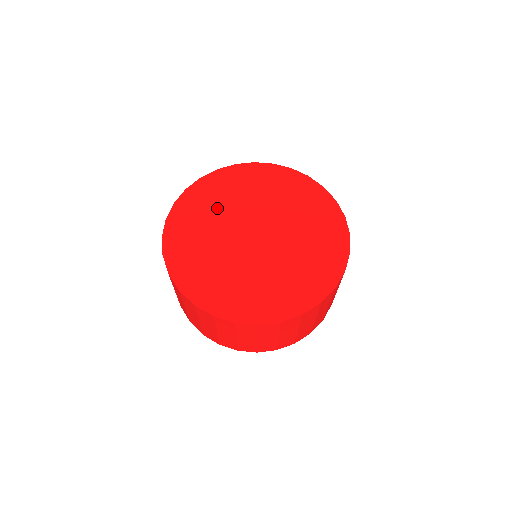
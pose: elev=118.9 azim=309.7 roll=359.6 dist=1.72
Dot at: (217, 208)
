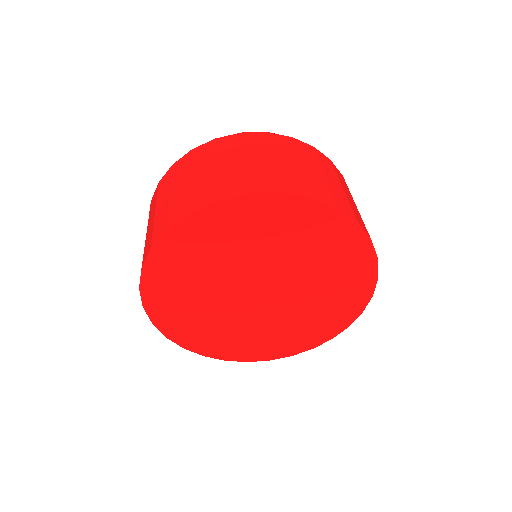
Dot at: (226, 252)
